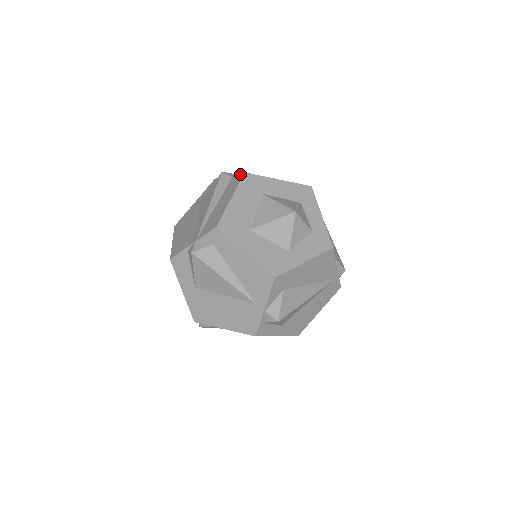
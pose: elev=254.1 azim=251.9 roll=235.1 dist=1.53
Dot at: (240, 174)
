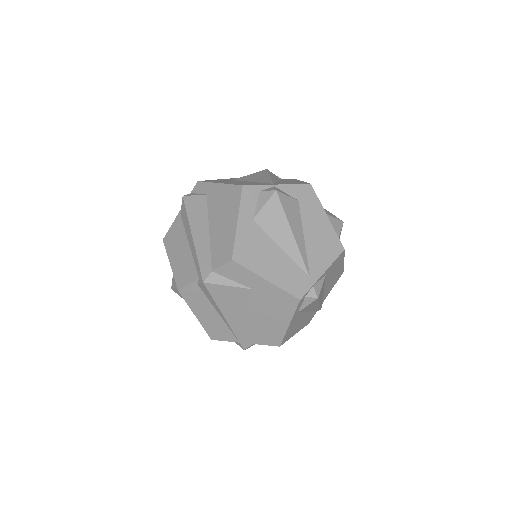
Dot at: occluded
